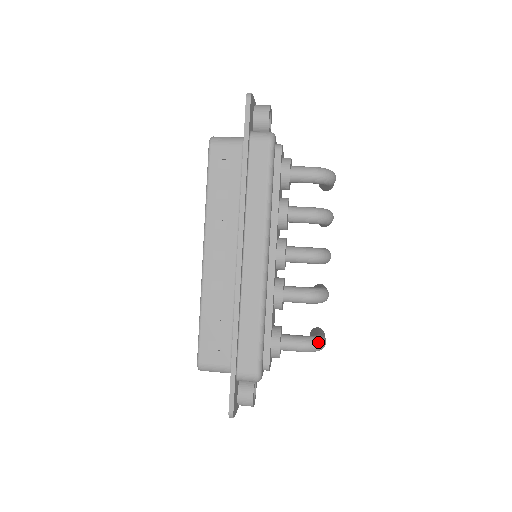
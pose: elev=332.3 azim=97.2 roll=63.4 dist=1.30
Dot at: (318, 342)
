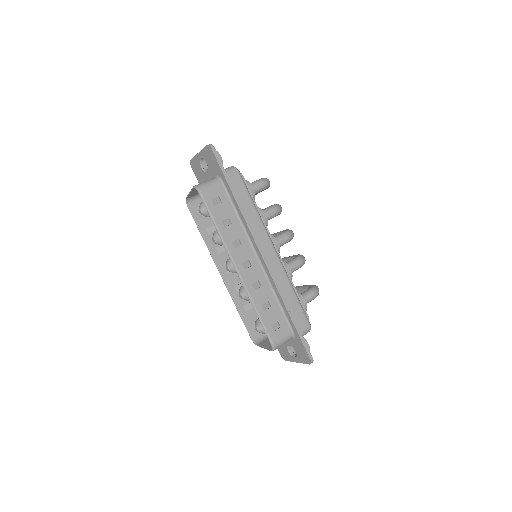
Dot at: (317, 288)
